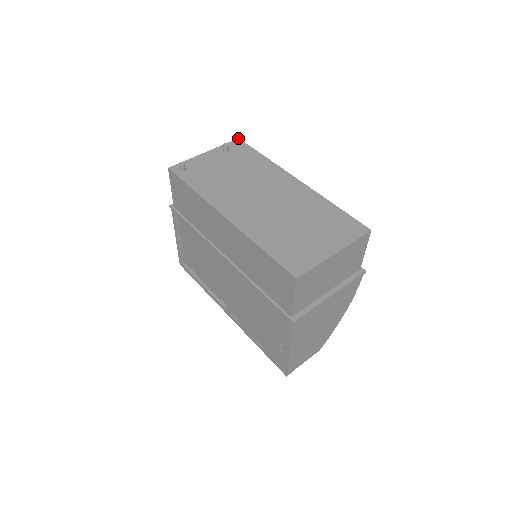
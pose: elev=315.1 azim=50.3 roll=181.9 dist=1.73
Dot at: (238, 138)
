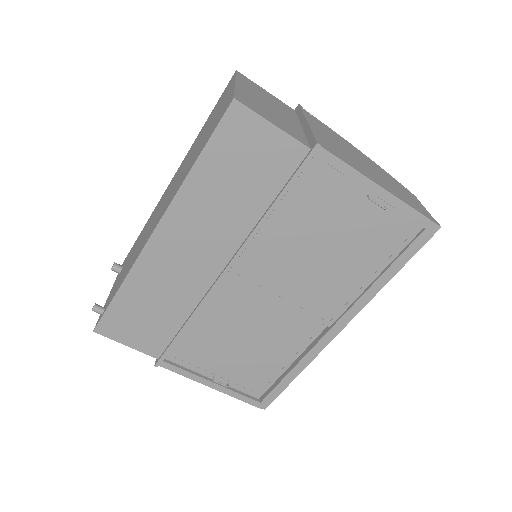
Dot at: occluded
